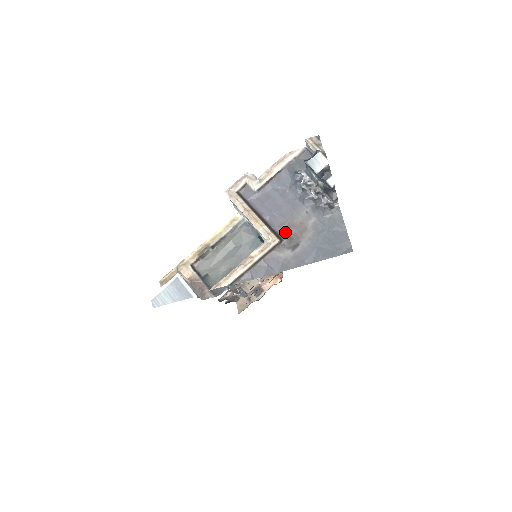
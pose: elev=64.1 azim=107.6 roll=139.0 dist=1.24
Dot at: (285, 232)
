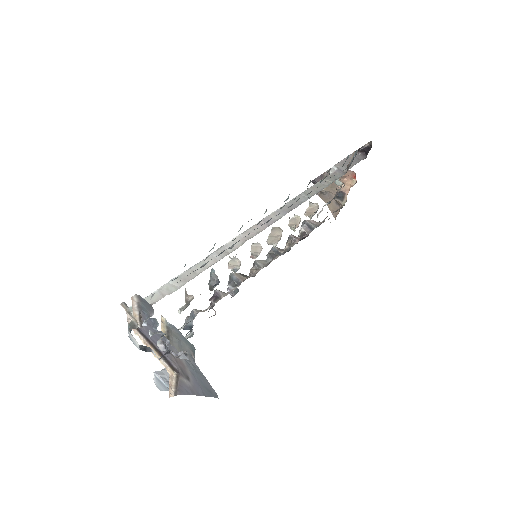
Dot at: (176, 364)
